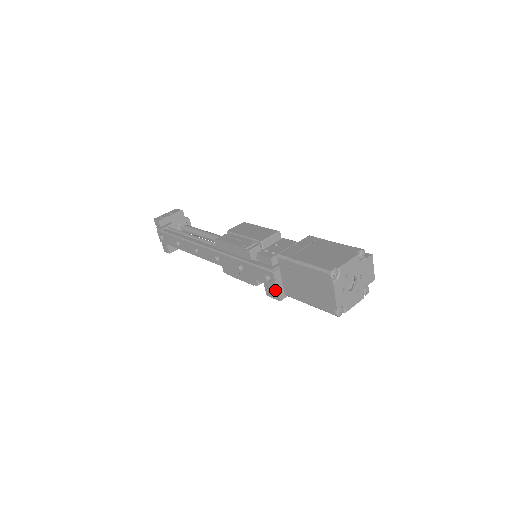
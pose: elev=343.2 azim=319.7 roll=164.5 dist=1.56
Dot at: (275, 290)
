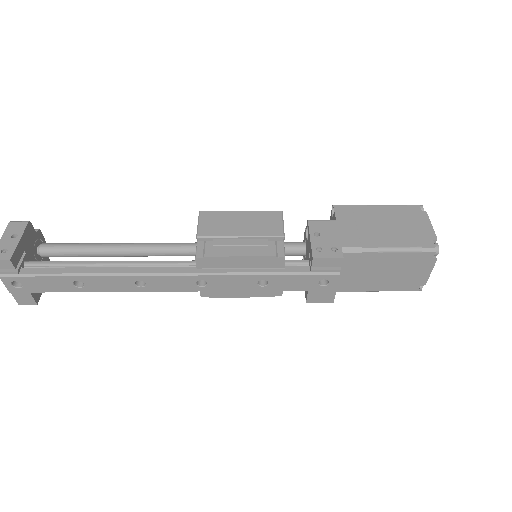
Dot at: (330, 293)
